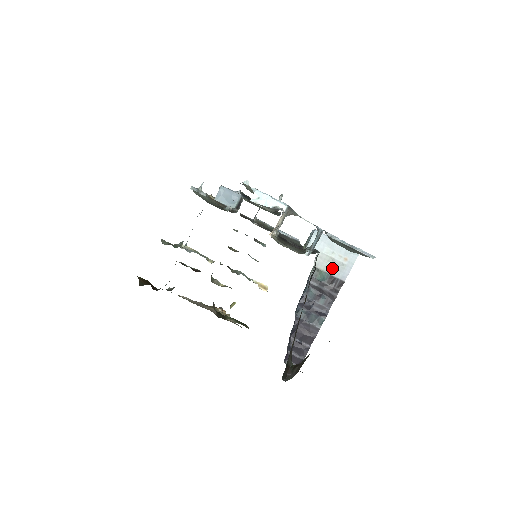
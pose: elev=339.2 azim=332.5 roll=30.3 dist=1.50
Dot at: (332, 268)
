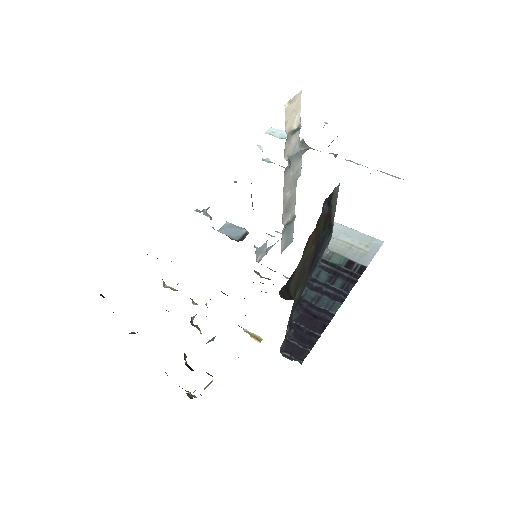
Dot at: (350, 253)
